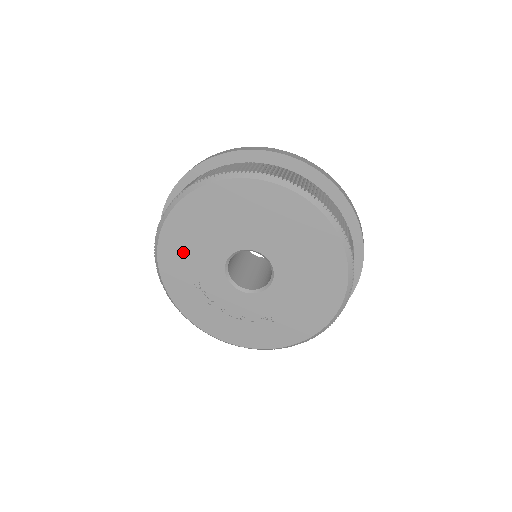
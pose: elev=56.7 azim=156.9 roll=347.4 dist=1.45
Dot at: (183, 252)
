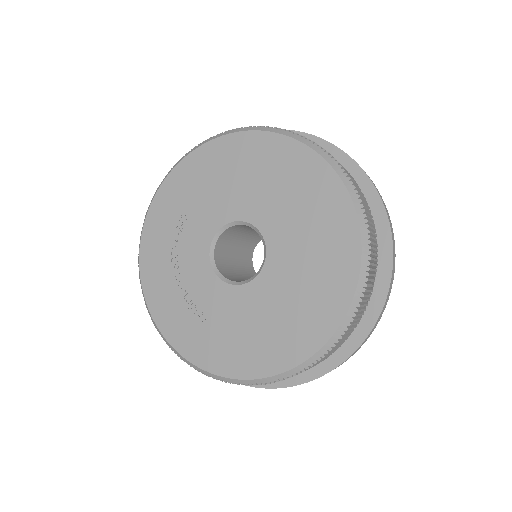
Dot at: (206, 177)
